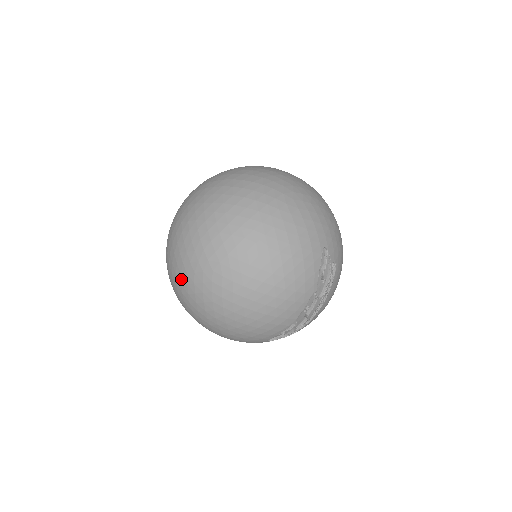
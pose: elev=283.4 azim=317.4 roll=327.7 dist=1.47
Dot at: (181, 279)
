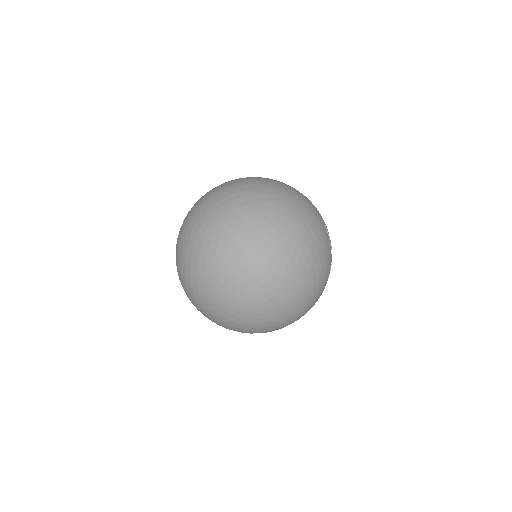
Dot at: (238, 300)
